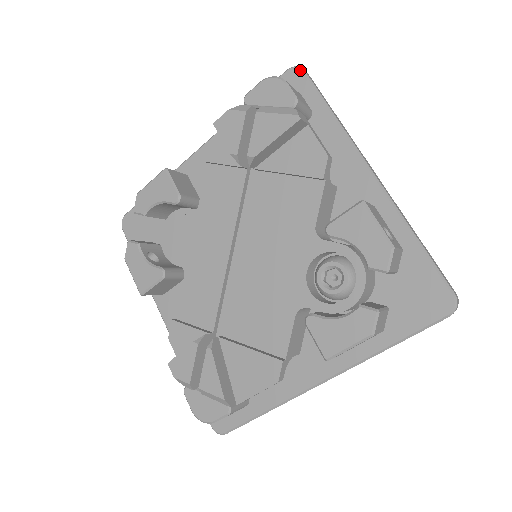
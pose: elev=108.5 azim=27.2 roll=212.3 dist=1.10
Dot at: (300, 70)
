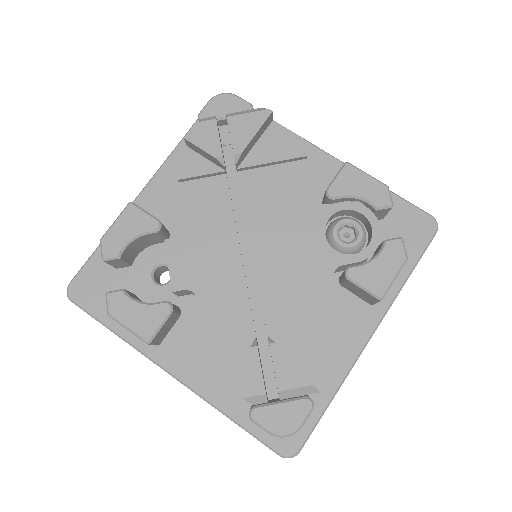
Dot at: occluded
